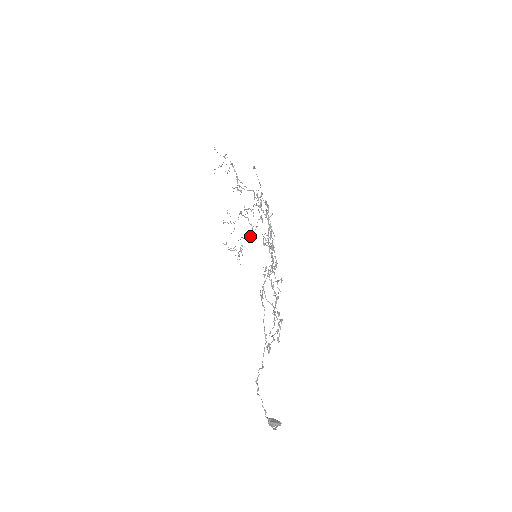
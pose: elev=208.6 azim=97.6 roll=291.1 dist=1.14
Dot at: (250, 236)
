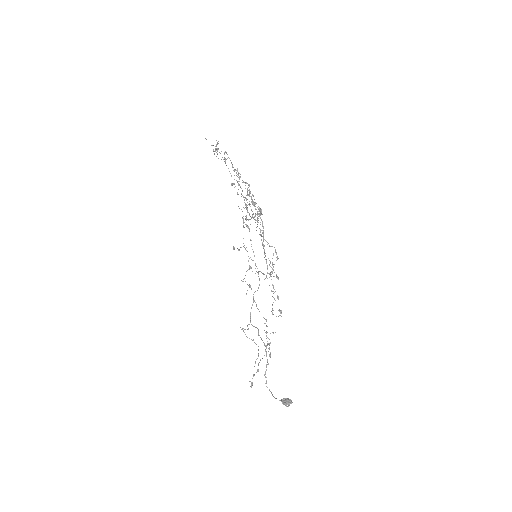
Dot at: occluded
